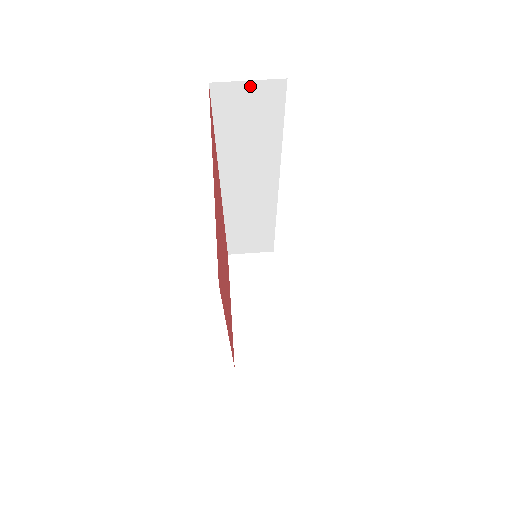
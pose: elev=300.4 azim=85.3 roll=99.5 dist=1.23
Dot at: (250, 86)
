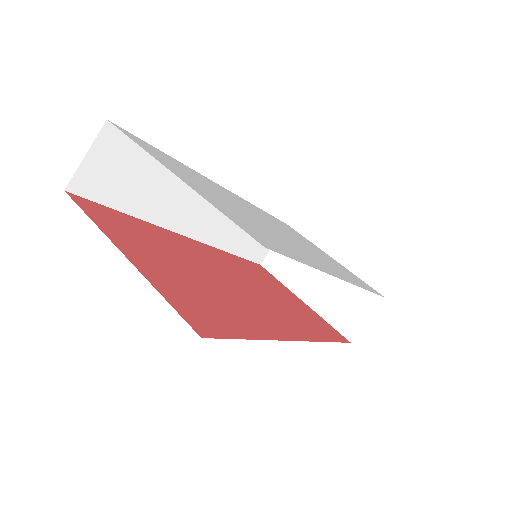
Dot at: (92, 157)
